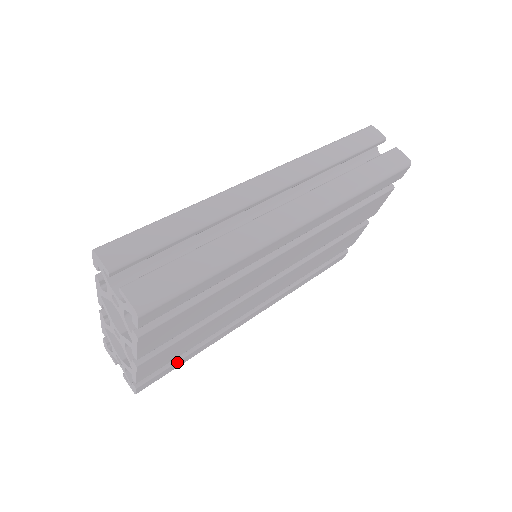
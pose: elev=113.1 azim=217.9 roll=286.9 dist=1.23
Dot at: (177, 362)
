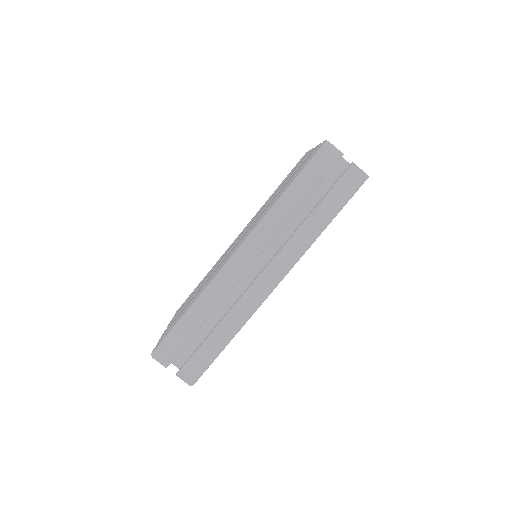
Dot at: occluded
